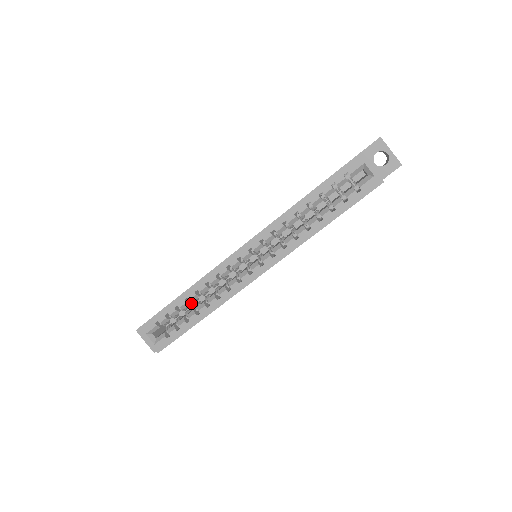
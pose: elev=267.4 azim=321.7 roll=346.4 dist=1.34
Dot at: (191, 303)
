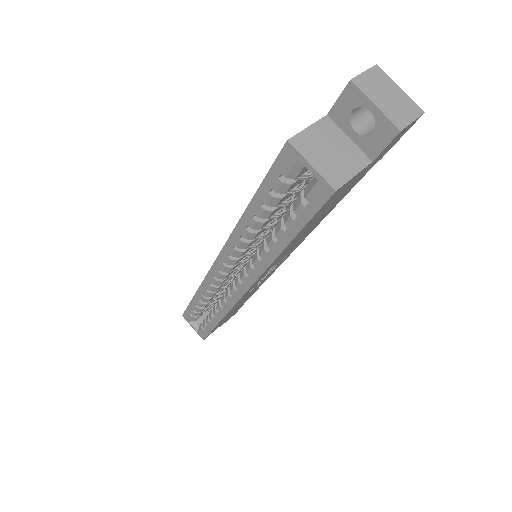
Dot at: occluded
